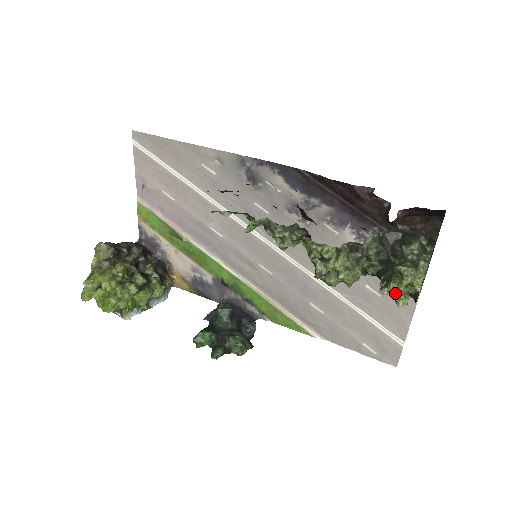
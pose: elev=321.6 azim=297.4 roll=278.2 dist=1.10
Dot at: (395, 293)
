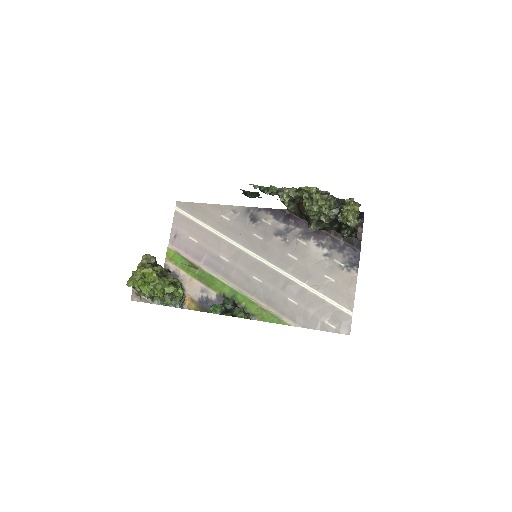
Dot at: (346, 215)
